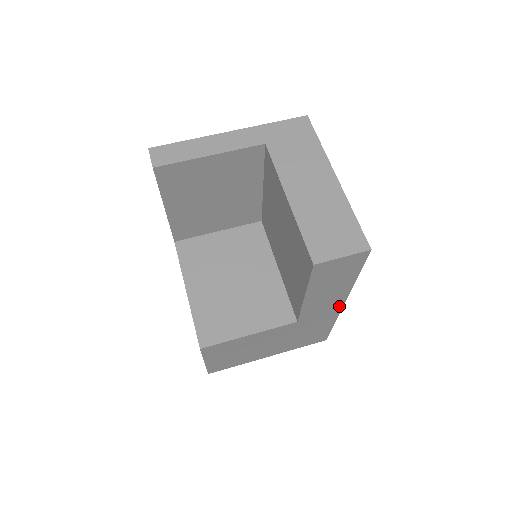
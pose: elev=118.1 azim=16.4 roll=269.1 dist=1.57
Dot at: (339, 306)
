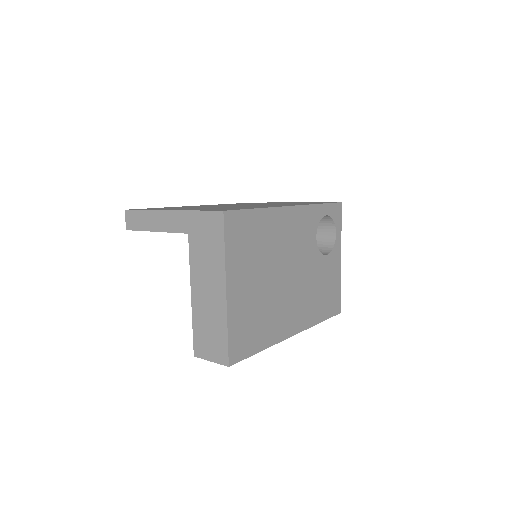
Dot at: occluded
